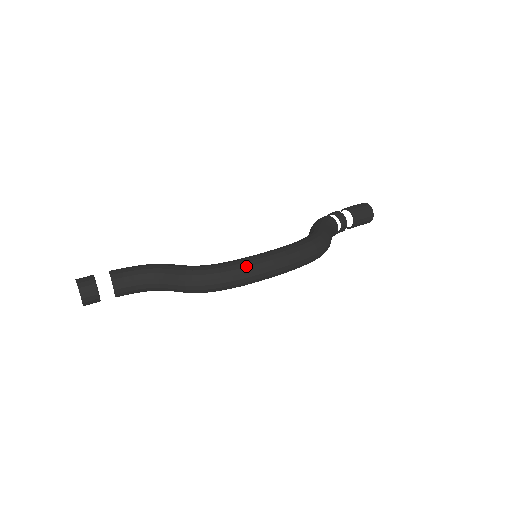
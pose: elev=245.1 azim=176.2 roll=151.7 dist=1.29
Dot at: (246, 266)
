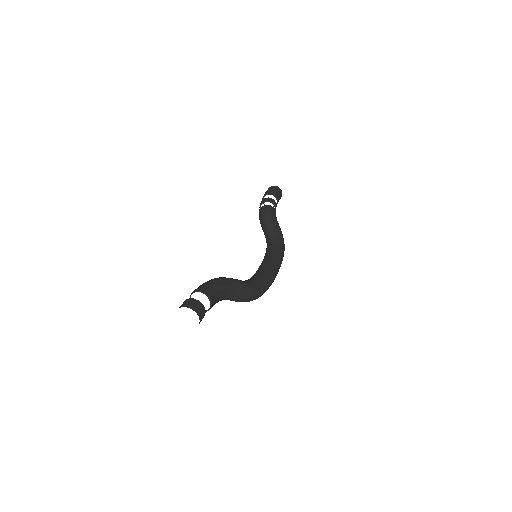
Dot at: (272, 281)
